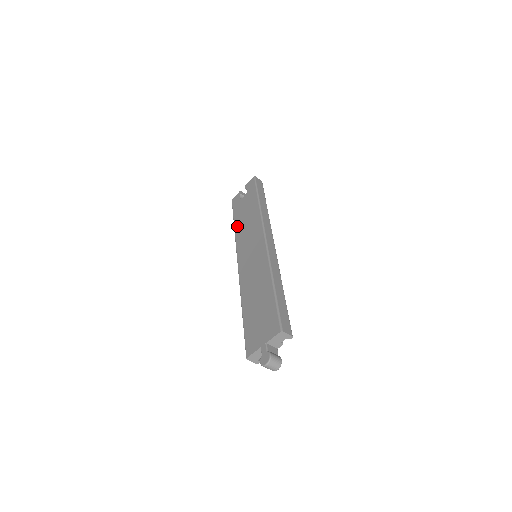
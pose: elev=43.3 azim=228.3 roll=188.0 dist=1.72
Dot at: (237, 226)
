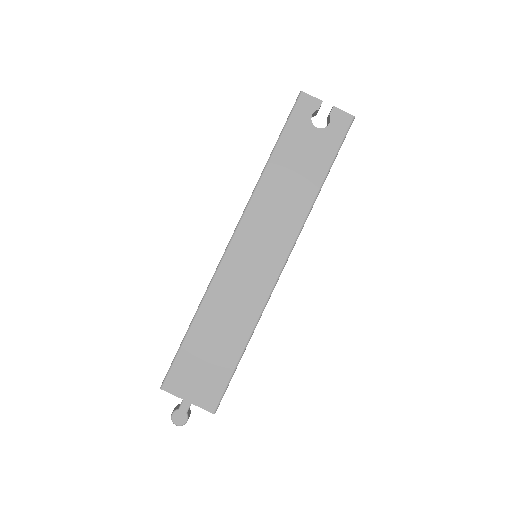
Dot at: (273, 170)
